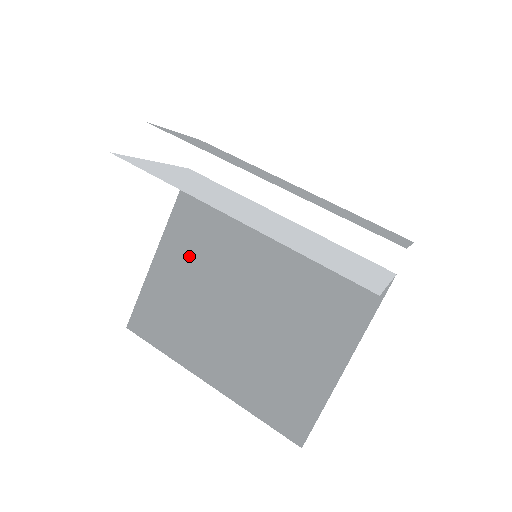
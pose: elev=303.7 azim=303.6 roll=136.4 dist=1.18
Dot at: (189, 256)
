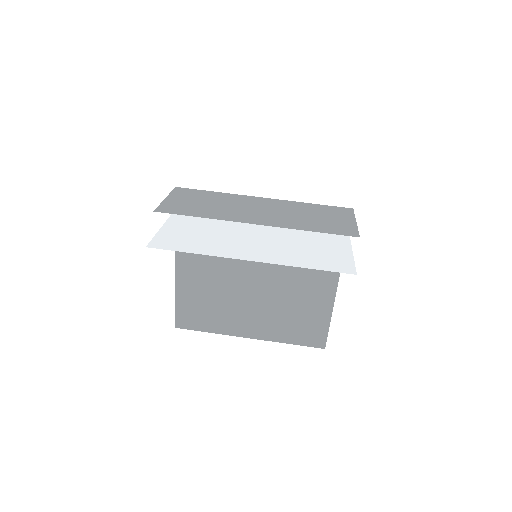
Dot at: (202, 267)
